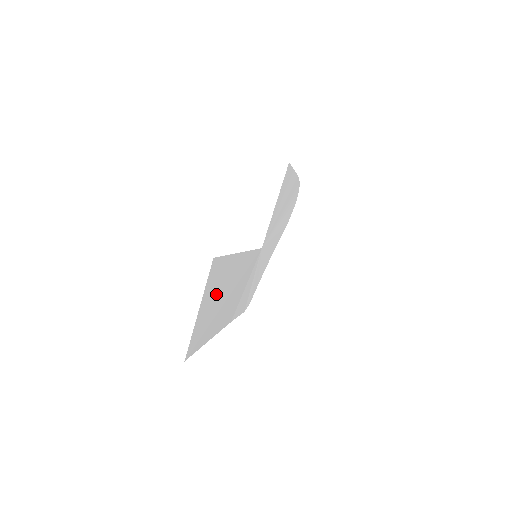
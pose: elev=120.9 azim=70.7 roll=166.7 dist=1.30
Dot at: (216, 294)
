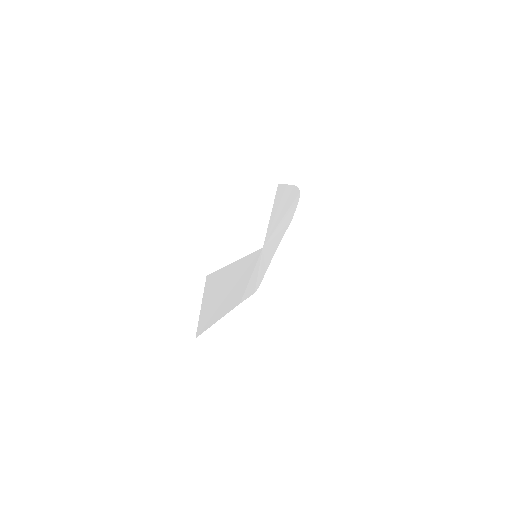
Dot at: (216, 293)
